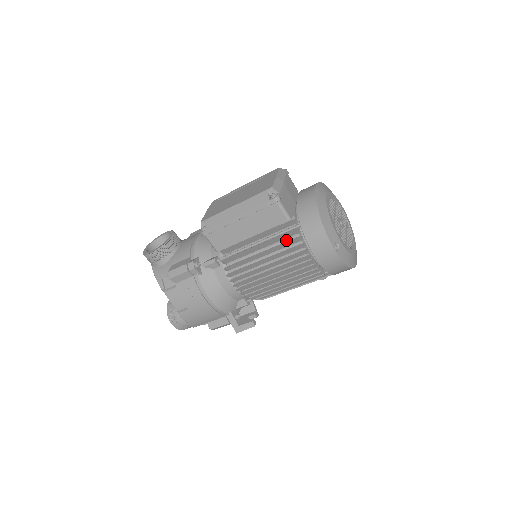
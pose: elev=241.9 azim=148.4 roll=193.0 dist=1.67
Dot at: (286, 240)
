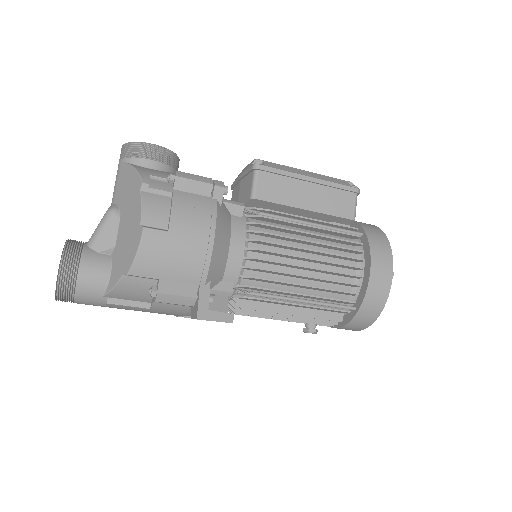
Dot at: occluded
